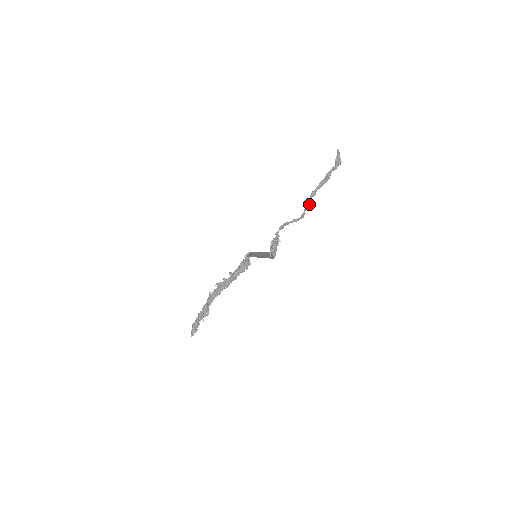
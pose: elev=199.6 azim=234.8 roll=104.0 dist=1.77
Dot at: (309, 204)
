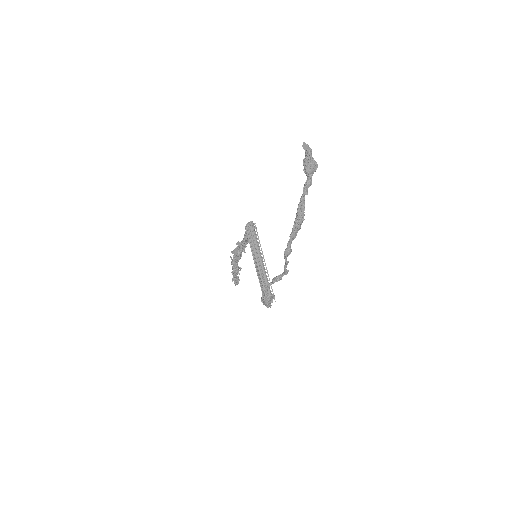
Dot at: (287, 263)
